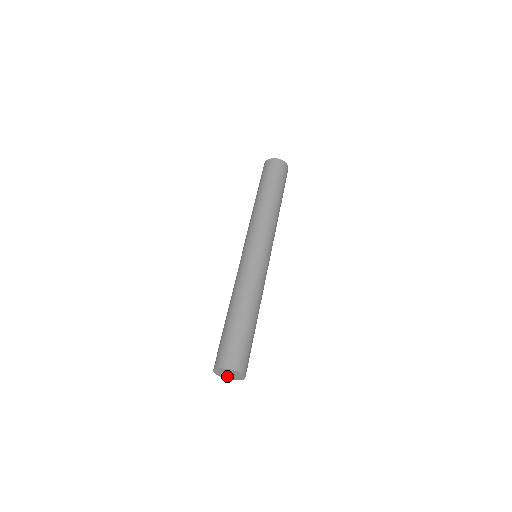
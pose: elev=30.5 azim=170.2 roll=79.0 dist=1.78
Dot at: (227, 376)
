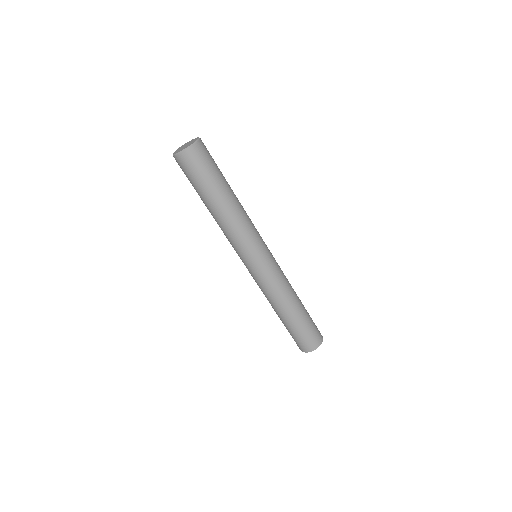
Dot at: occluded
